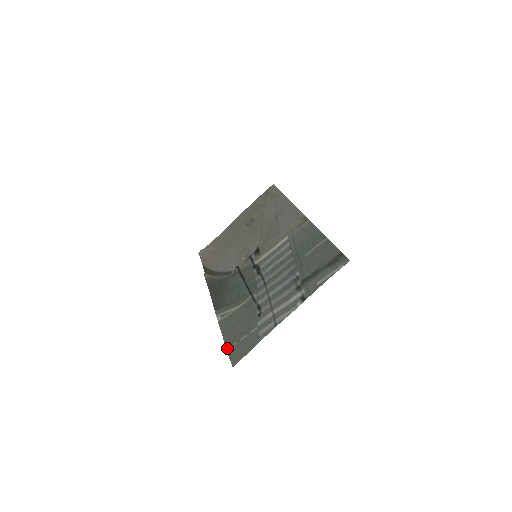
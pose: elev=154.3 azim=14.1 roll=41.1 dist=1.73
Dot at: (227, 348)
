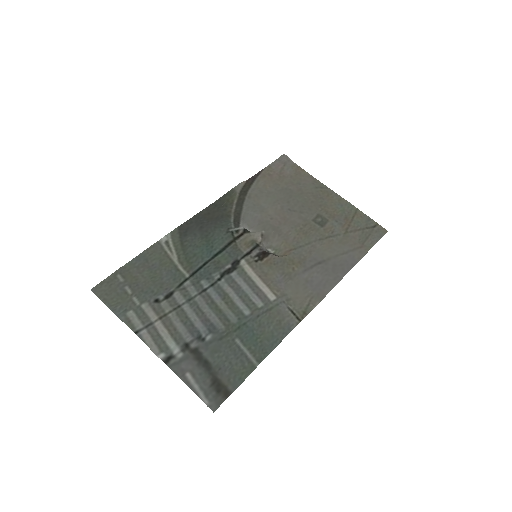
Dot at: (117, 271)
